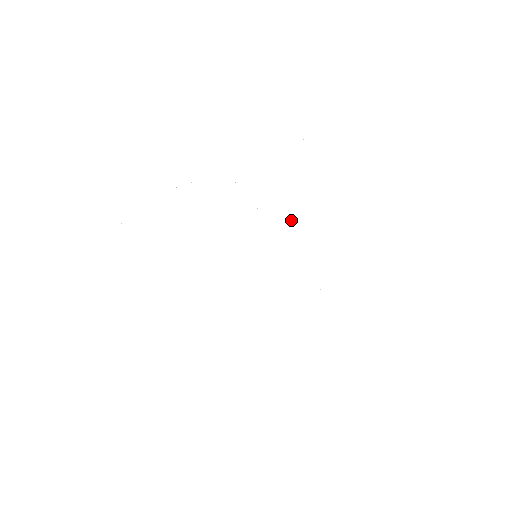
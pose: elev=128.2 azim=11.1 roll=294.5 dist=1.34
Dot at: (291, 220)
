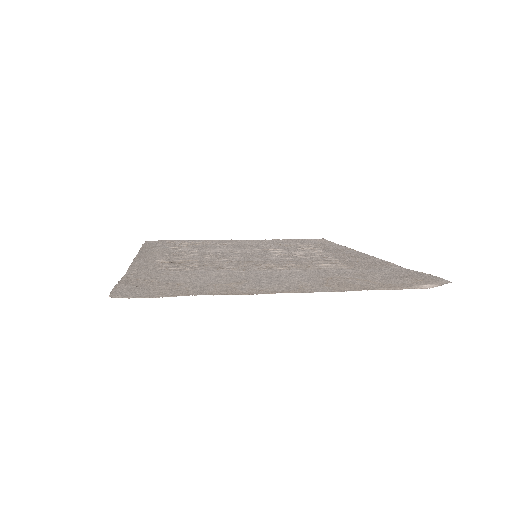
Dot at: (326, 260)
